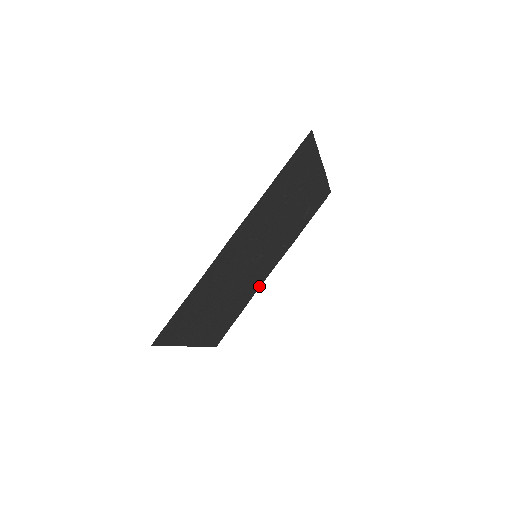
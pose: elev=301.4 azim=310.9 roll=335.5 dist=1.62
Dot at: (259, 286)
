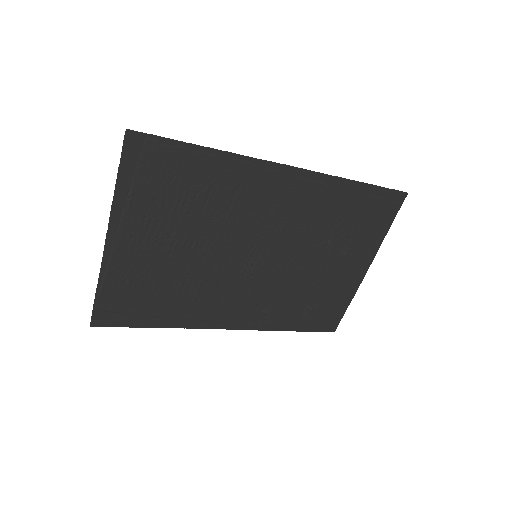
Dot at: (201, 325)
